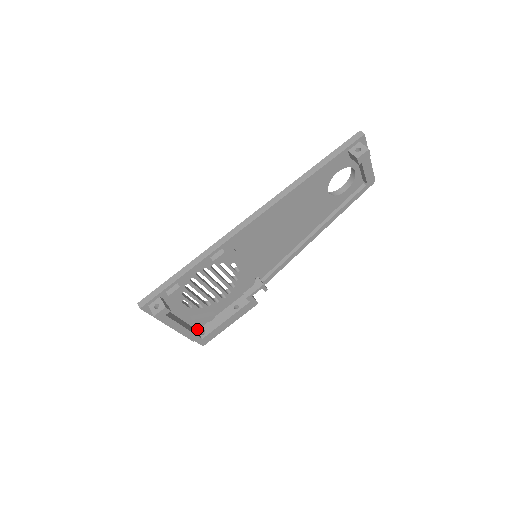
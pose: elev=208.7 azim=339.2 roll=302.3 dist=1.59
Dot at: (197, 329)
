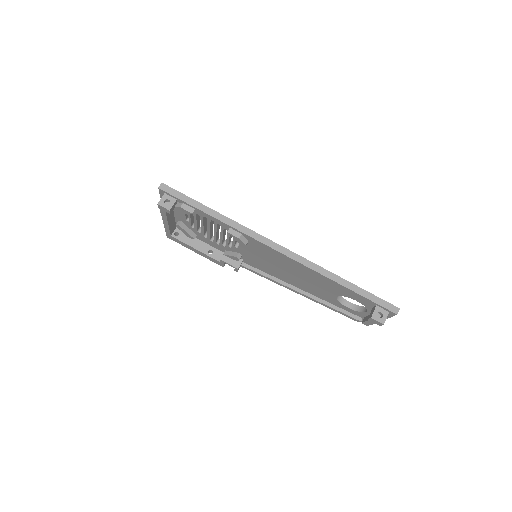
Dot at: occluded
